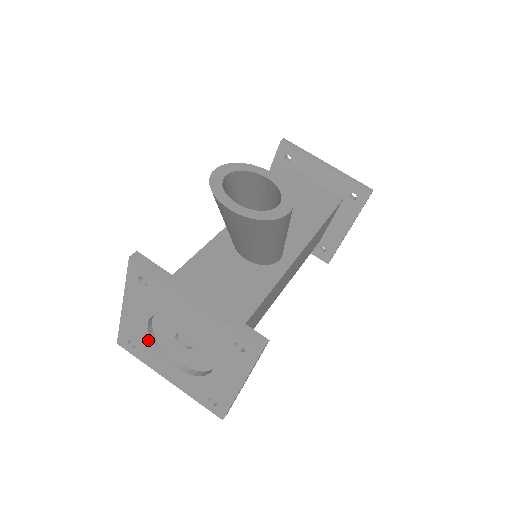
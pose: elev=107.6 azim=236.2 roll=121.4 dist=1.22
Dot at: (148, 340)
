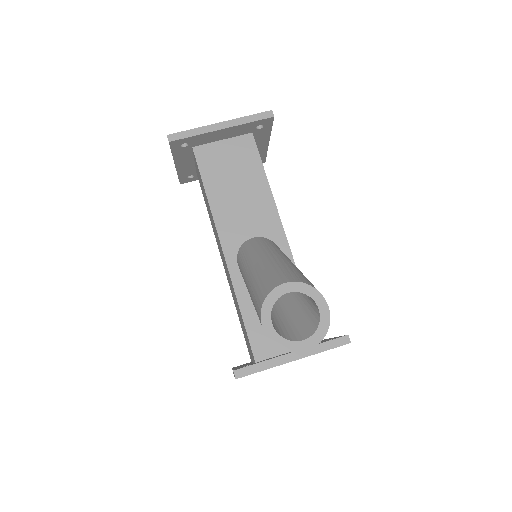
Dot at: occluded
